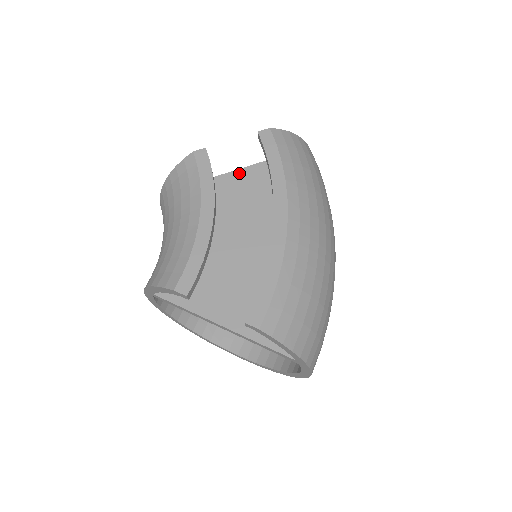
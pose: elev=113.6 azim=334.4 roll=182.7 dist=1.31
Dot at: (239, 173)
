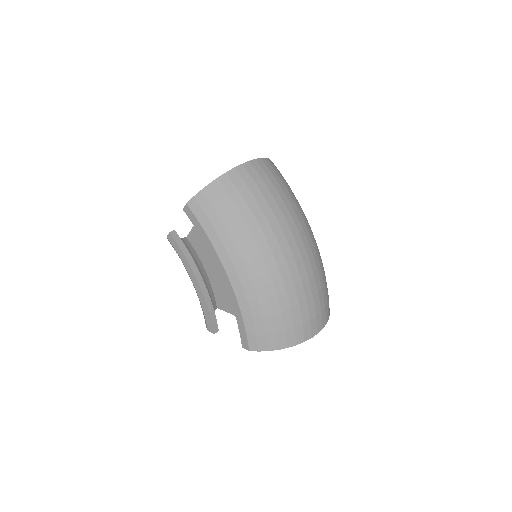
Dot at: occluded
